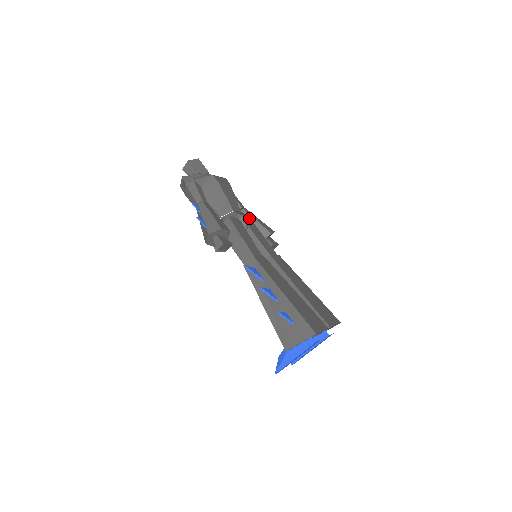
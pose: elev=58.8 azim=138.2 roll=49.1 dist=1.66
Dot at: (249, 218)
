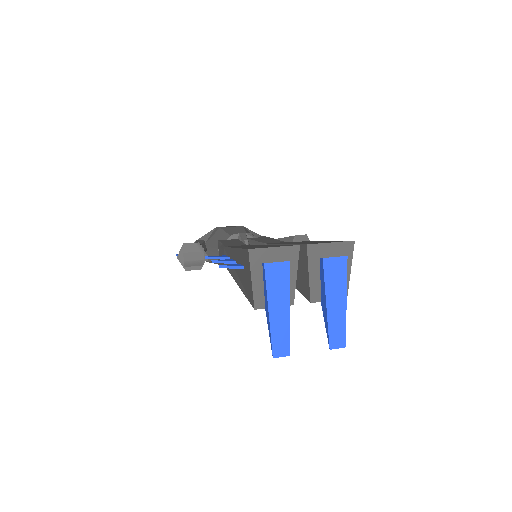
Dot at: occluded
